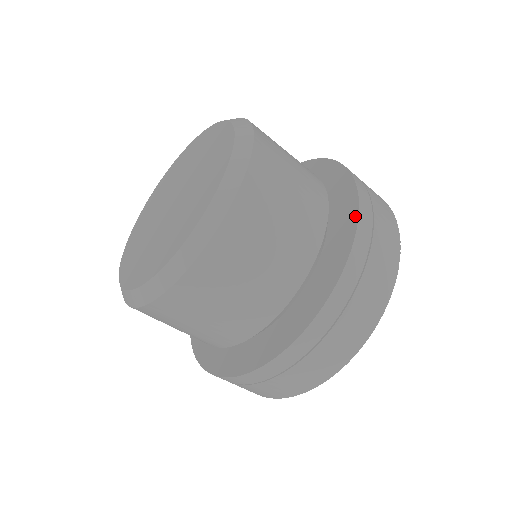
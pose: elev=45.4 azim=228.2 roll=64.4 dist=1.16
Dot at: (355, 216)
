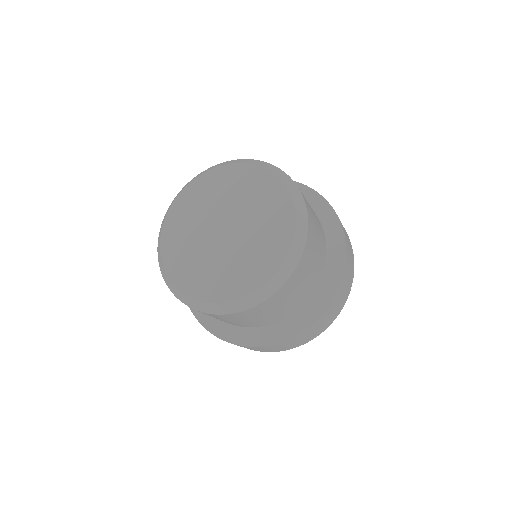
Dot at: (328, 302)
